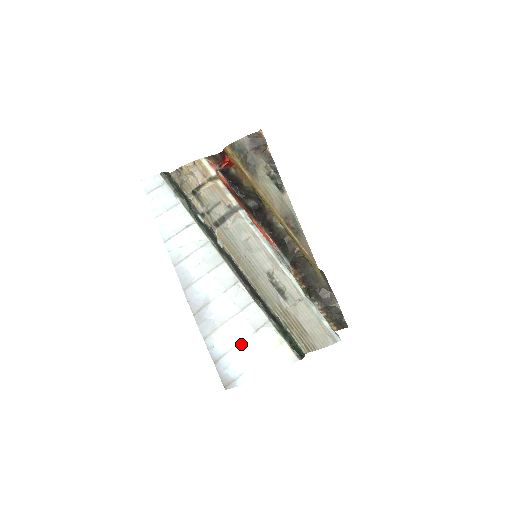
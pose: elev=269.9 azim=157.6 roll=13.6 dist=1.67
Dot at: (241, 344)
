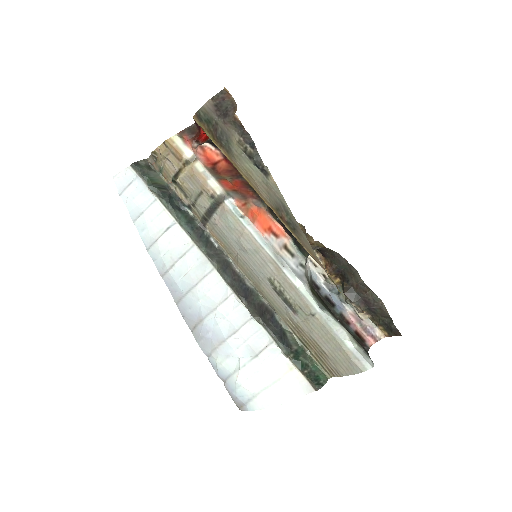
Dot at: (243, 368)
